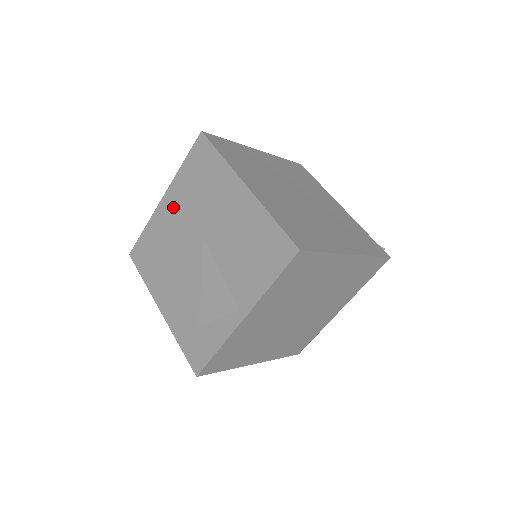
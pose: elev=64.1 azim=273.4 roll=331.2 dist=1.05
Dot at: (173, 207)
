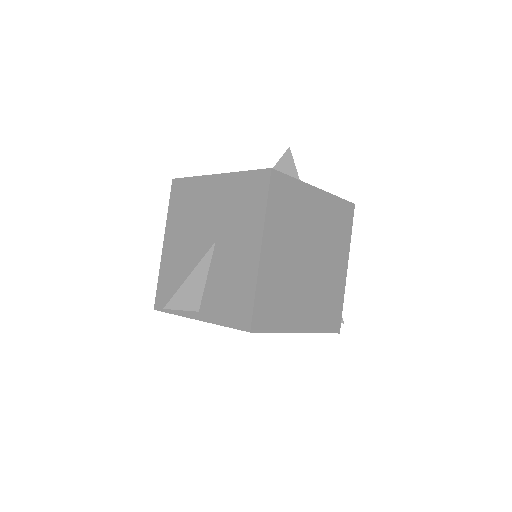
Dot at: (217, 192)
